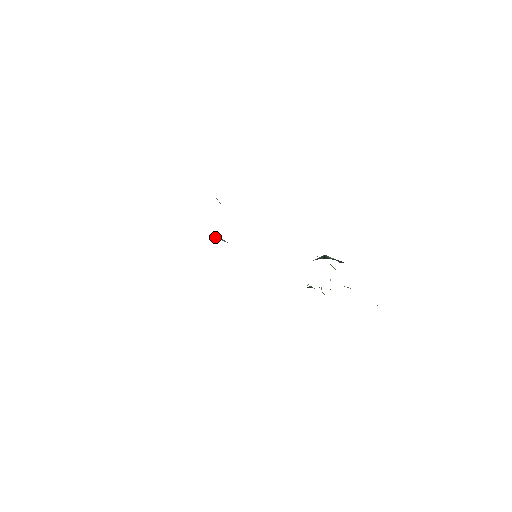
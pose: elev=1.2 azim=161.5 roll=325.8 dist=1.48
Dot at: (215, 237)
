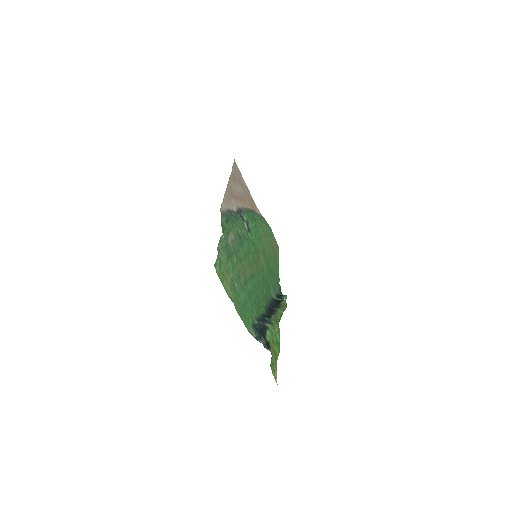
Dot at: (242, 215)
